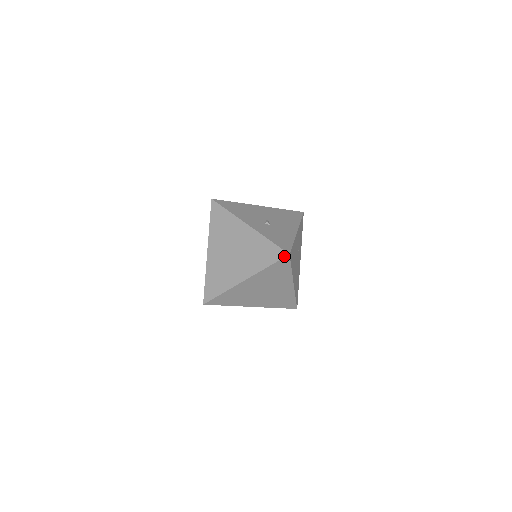
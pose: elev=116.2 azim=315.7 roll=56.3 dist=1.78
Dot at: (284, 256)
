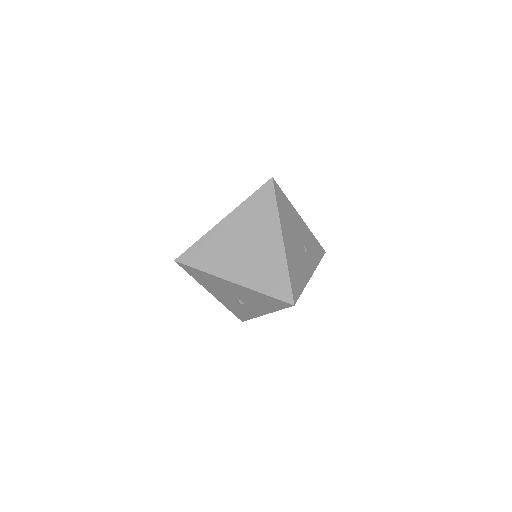
Dot at: (267, 181)
